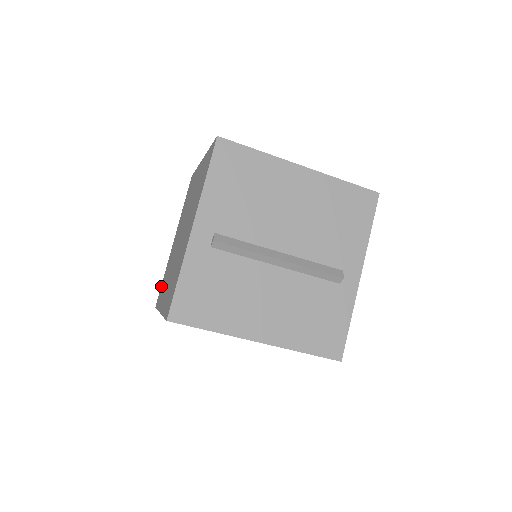
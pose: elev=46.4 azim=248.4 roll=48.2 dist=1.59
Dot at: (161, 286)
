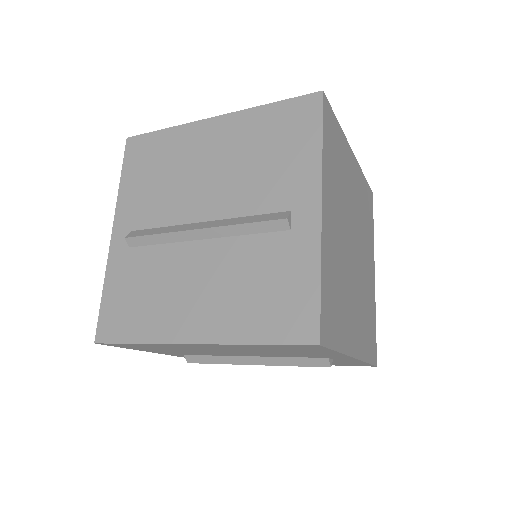
Dot at: occluded
